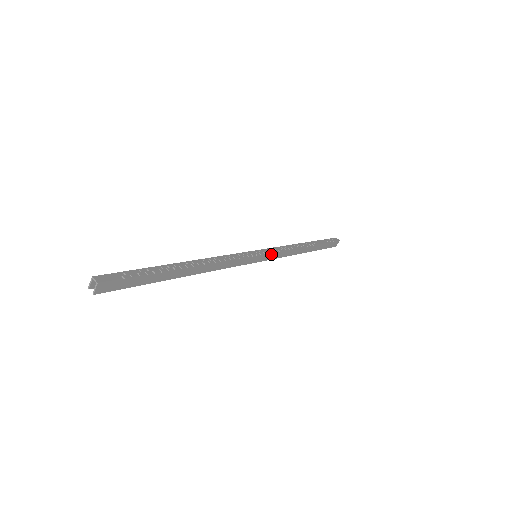
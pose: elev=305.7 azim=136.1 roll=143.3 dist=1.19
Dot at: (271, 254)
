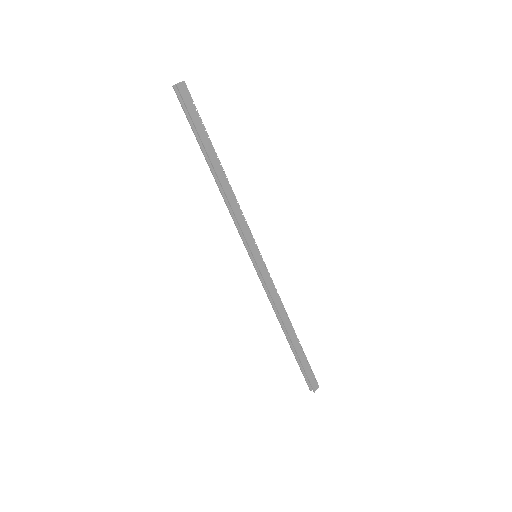
Dot at: (267, 273)
